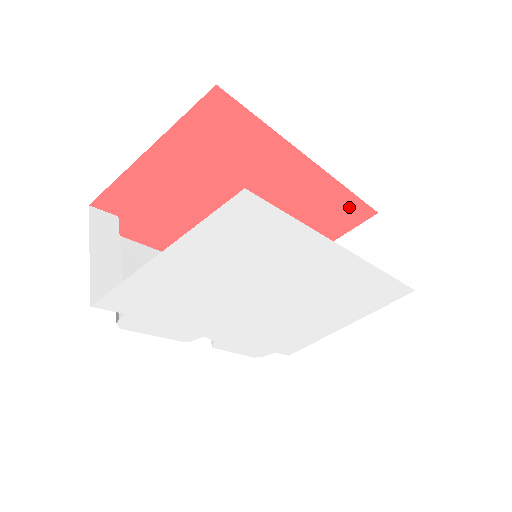
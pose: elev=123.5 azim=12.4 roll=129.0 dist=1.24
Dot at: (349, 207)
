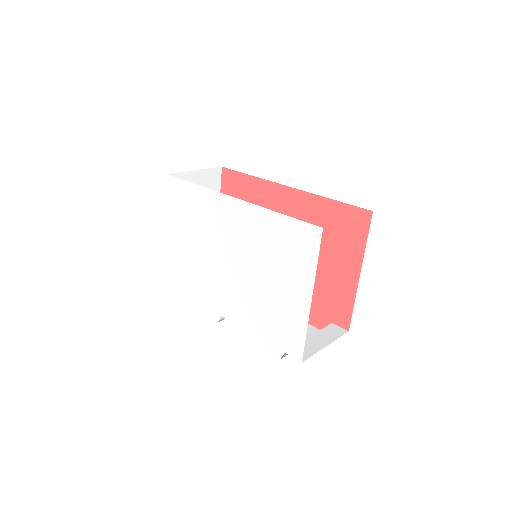
Dot at: (342, 215)
